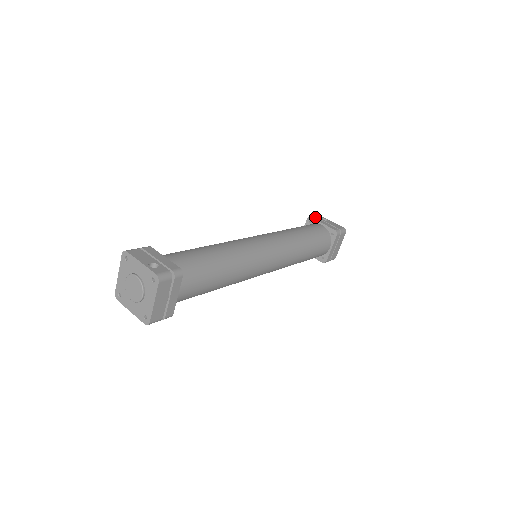
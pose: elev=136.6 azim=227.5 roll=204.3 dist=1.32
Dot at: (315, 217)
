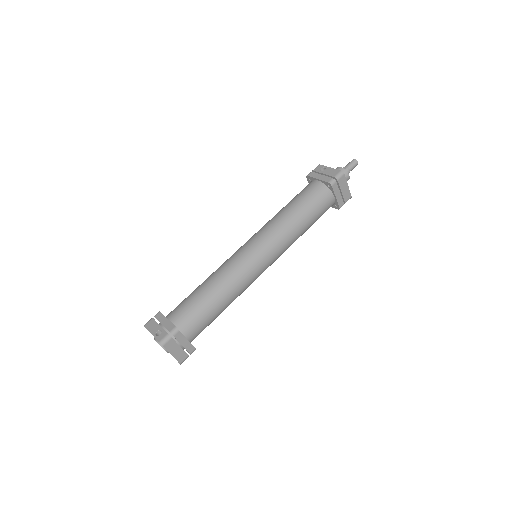
Dot at: (312, 172)
